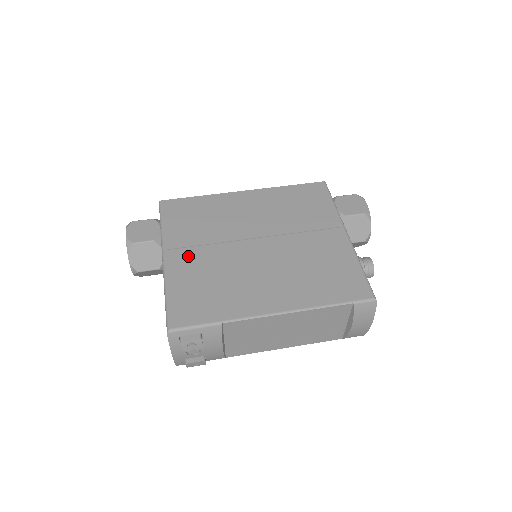
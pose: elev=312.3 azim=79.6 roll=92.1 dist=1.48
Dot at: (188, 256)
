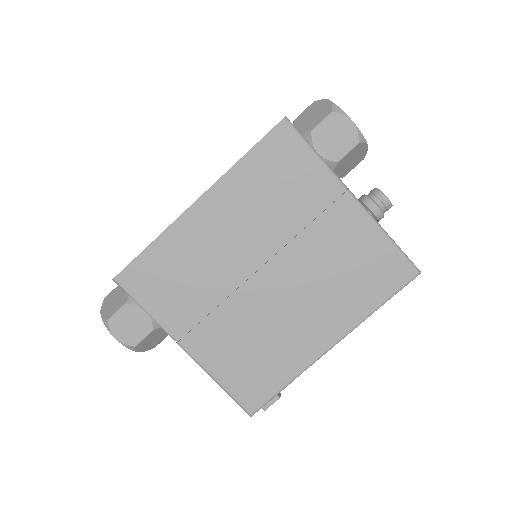
Dot at: (206, 334)
